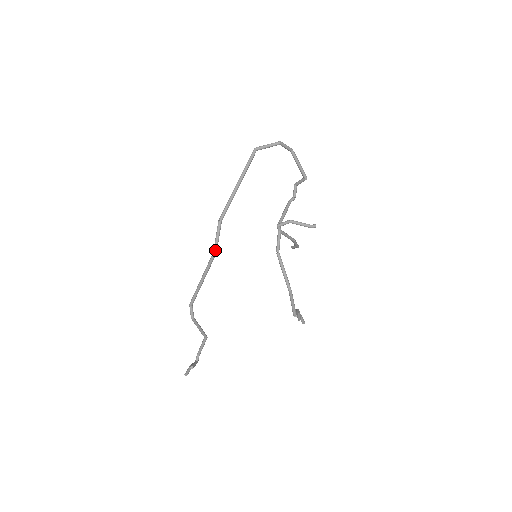
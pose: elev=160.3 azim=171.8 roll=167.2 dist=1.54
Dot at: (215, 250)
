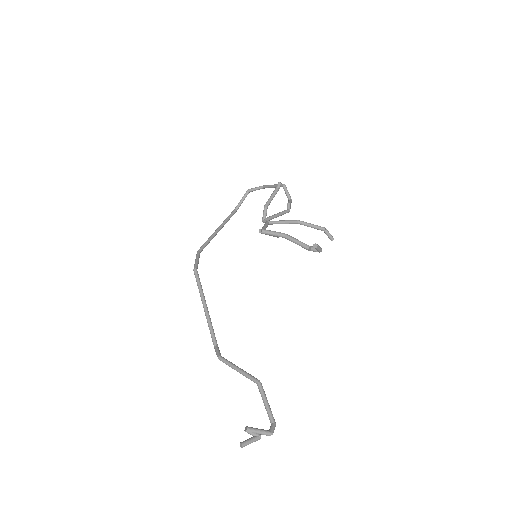
Dot at: (194, 268)
